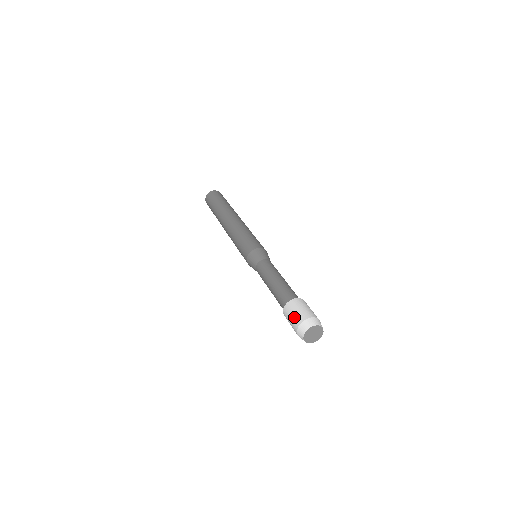
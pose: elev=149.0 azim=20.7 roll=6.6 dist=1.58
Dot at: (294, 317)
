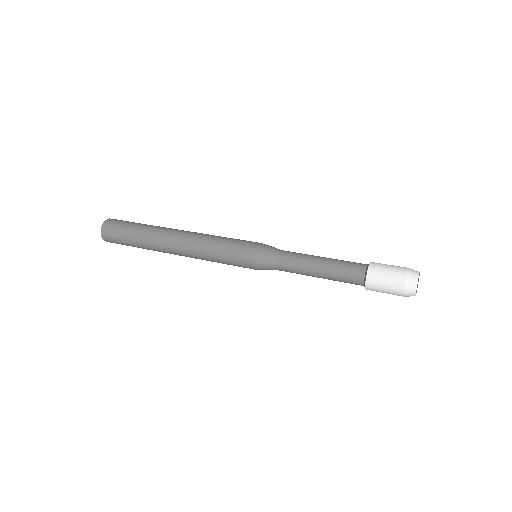
Dot at: (390, 289)
